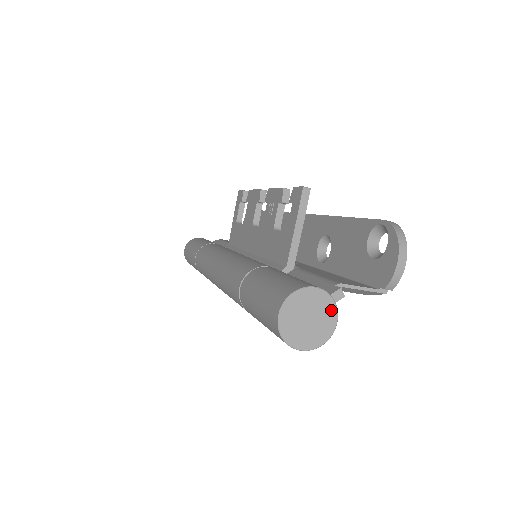
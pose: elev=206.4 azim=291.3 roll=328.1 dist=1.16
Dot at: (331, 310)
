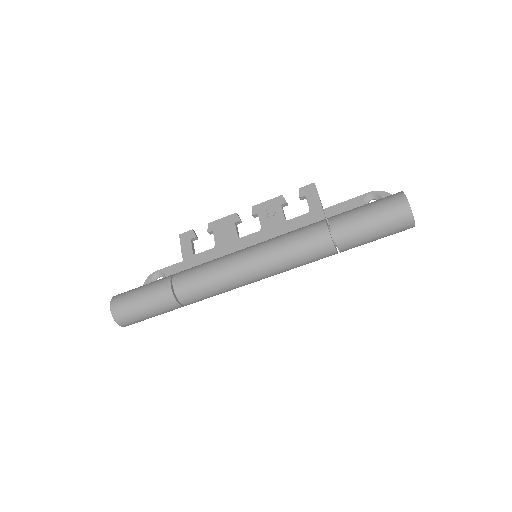
Dot at: occluded
